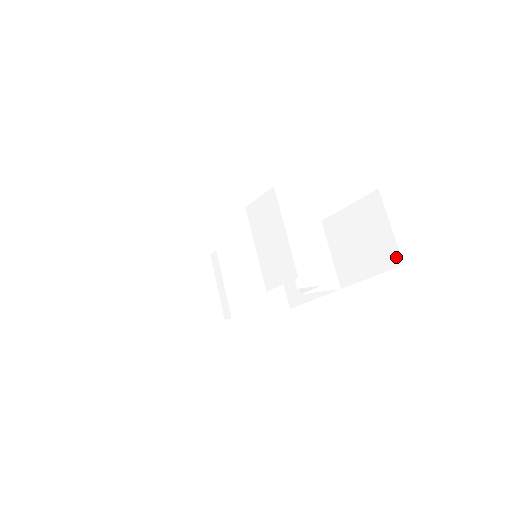
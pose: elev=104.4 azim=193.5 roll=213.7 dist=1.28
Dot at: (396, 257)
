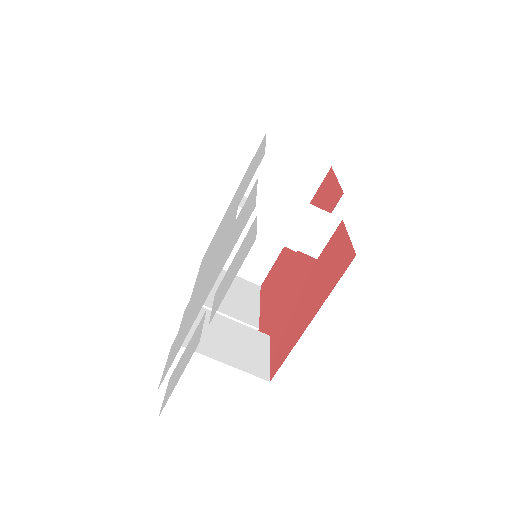
Dot at: (322, 167)
